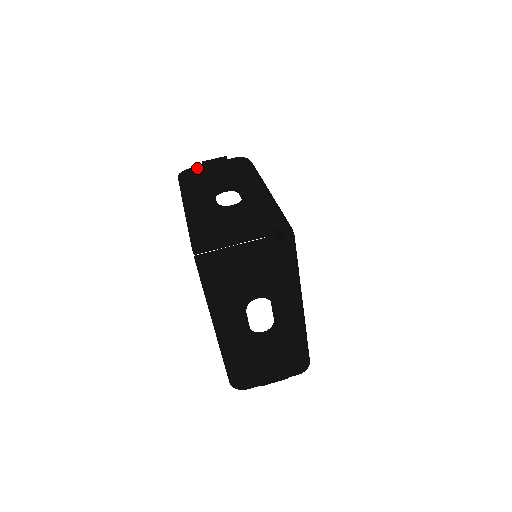
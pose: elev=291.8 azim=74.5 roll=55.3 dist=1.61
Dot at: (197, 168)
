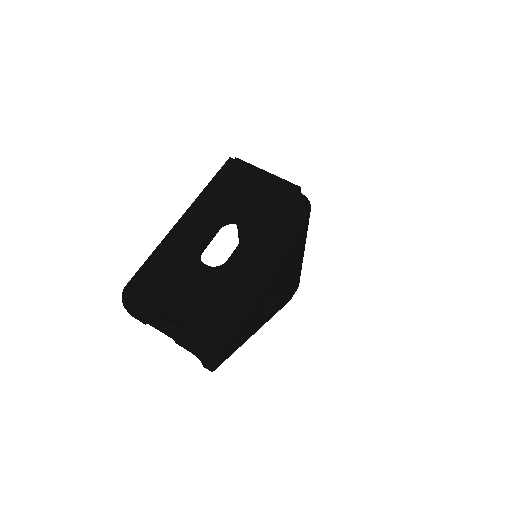
Dot at: occluded
